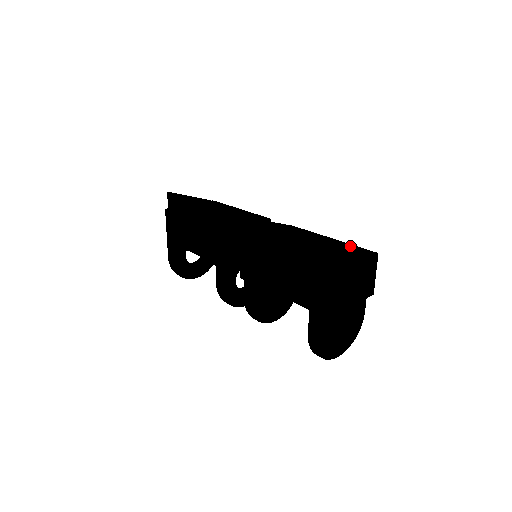
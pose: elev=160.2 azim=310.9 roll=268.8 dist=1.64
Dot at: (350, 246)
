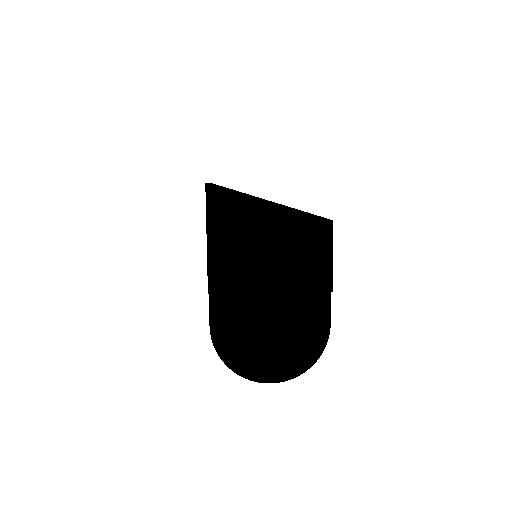
Dot at: occluded
